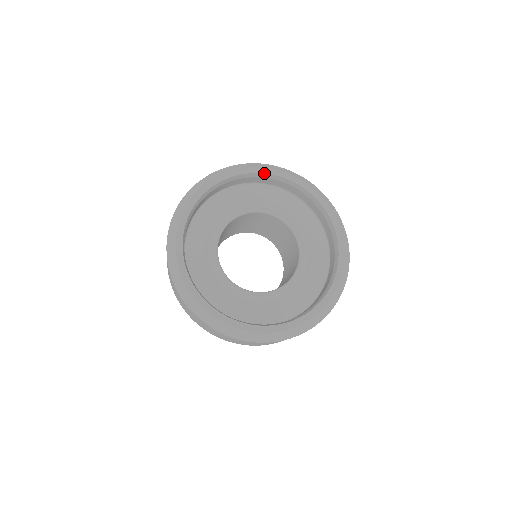
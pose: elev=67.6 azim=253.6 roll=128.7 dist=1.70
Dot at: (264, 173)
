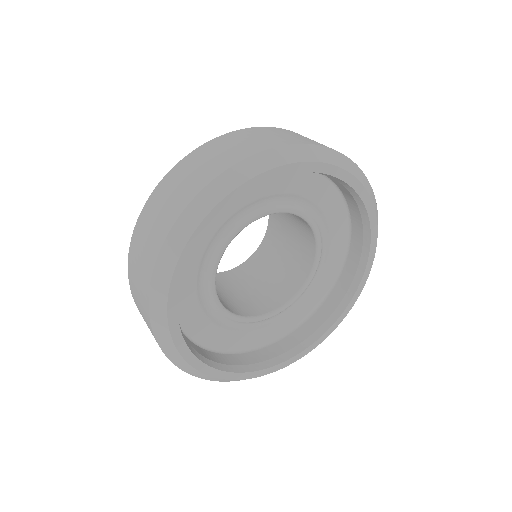
Dot at: (335, 176)
